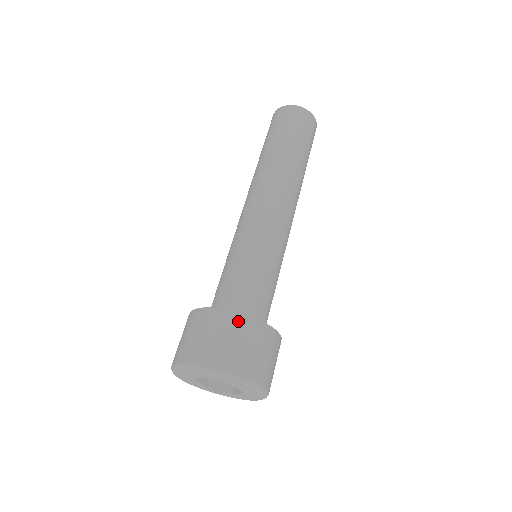
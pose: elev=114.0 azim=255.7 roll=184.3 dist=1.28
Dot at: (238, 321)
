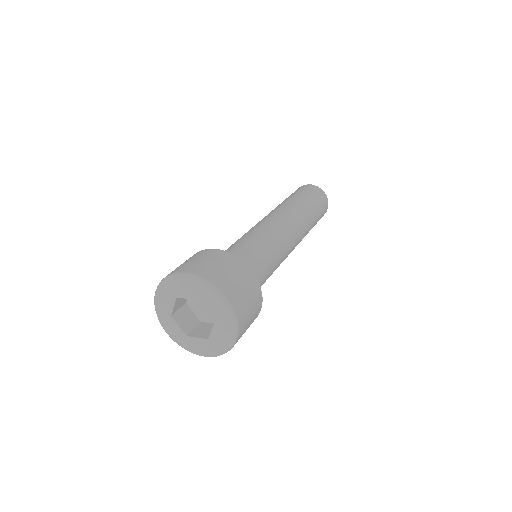
Dot at: (252, 280)
